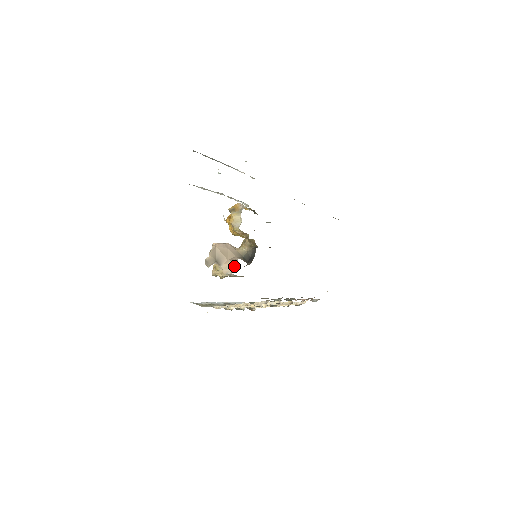
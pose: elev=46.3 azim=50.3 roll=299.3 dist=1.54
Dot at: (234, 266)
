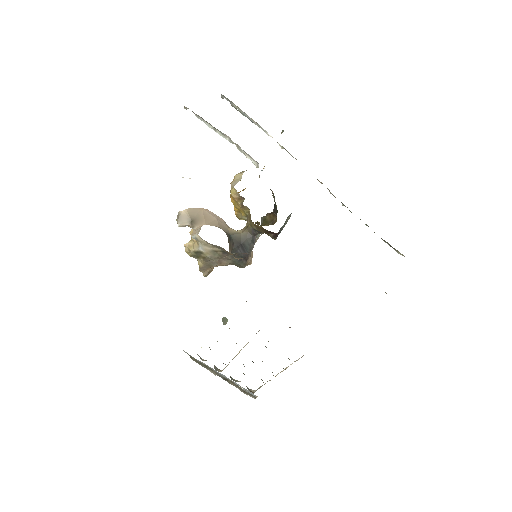
Dot at: occluded
